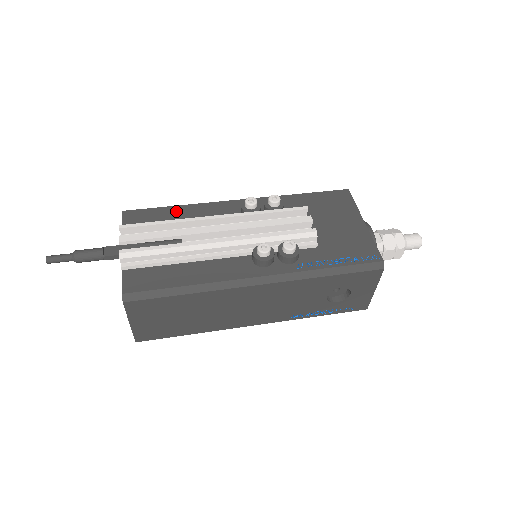
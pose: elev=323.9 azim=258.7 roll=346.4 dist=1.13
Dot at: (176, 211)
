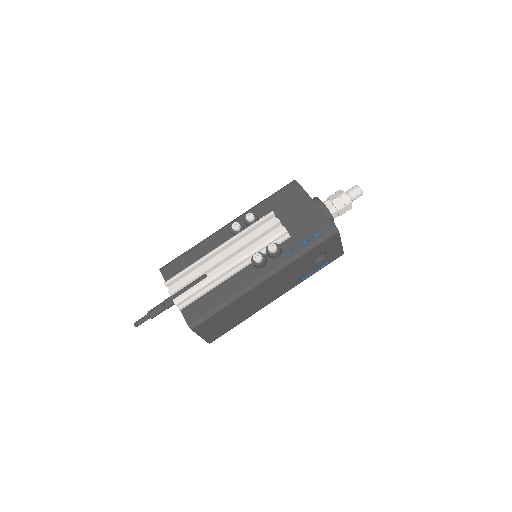
Dot at: (192, 254)
